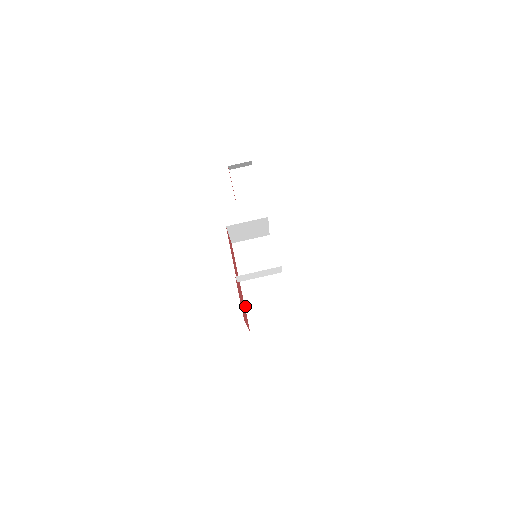
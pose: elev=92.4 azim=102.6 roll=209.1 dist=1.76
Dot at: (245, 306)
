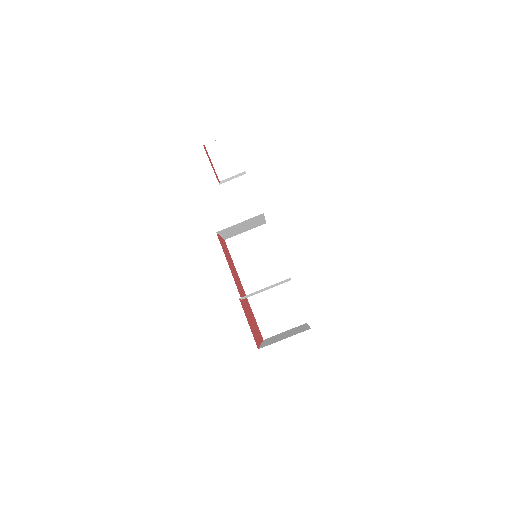
Dot at: (252, 311)
